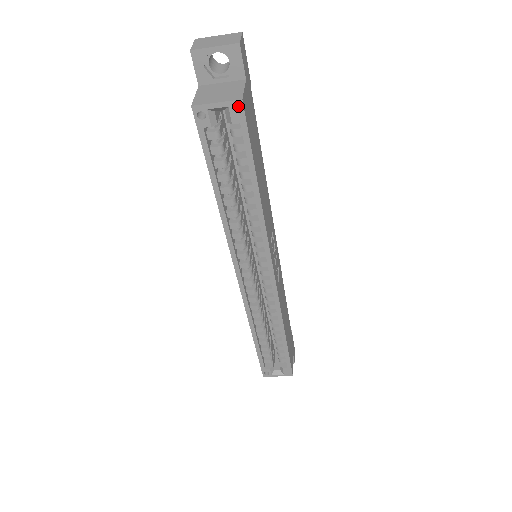
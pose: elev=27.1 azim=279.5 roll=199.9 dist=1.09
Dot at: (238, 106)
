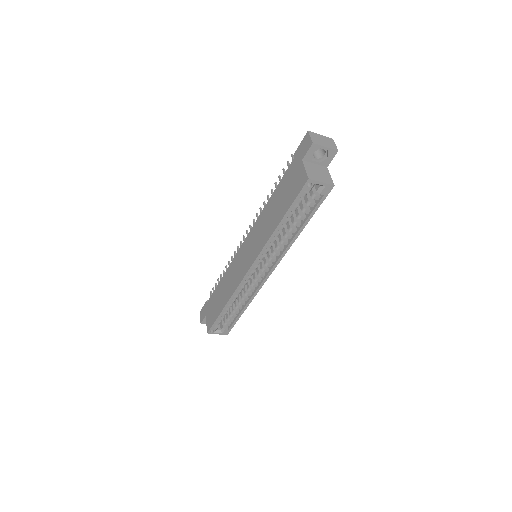
Dot at: (330, 188)
